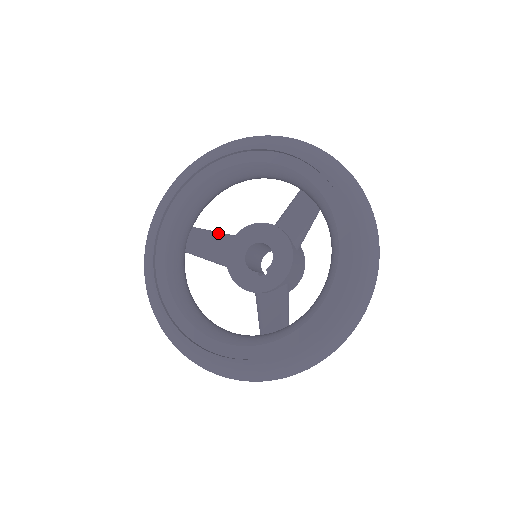
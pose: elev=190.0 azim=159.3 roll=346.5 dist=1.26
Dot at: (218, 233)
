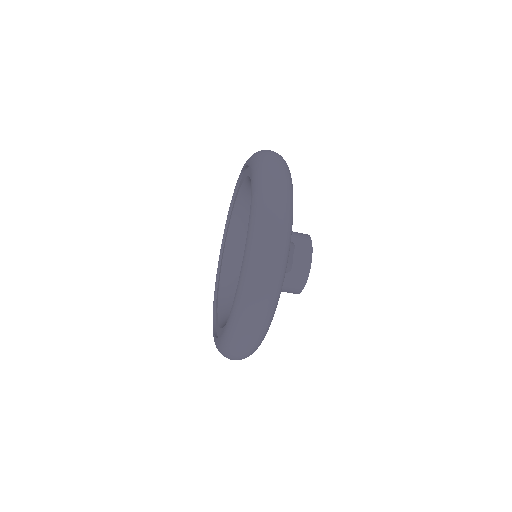
Dot at: occluded
